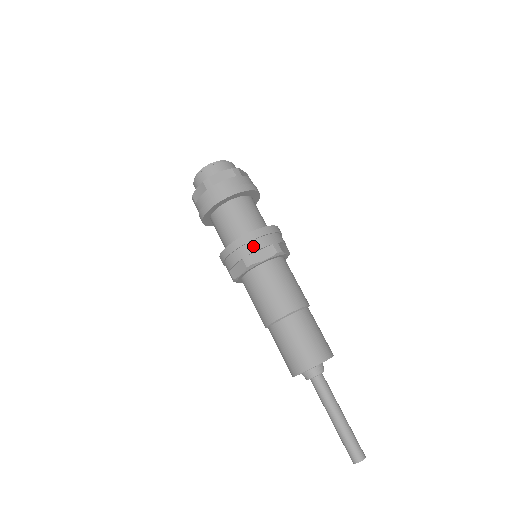
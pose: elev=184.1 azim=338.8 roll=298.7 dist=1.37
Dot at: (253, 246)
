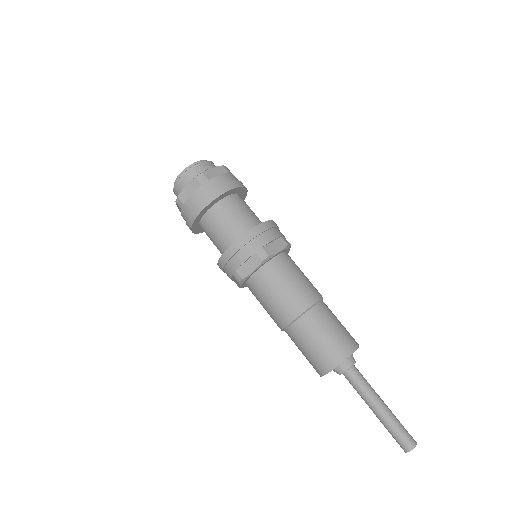
Dot at: (265, 238)
